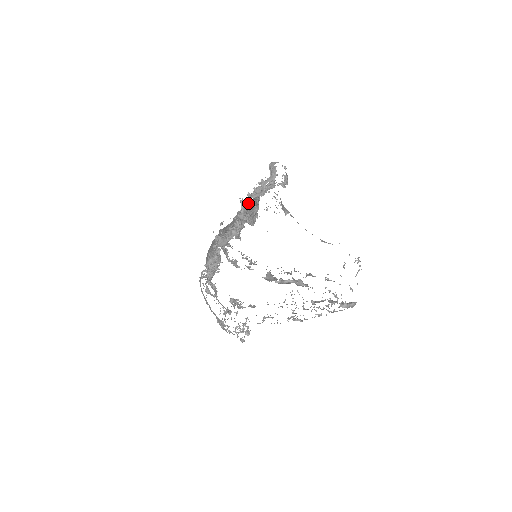
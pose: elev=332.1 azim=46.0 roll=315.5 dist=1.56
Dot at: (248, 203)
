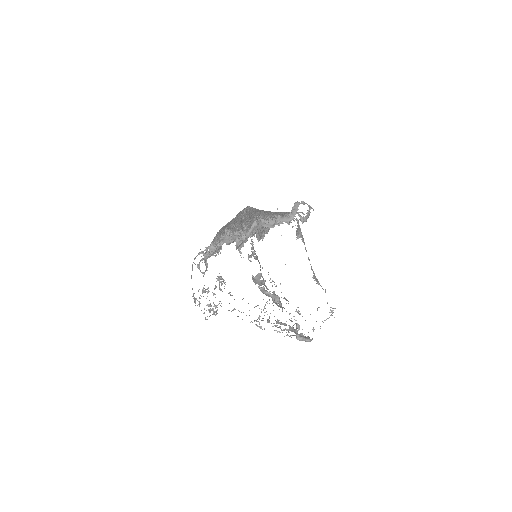
Dot at: occluded
